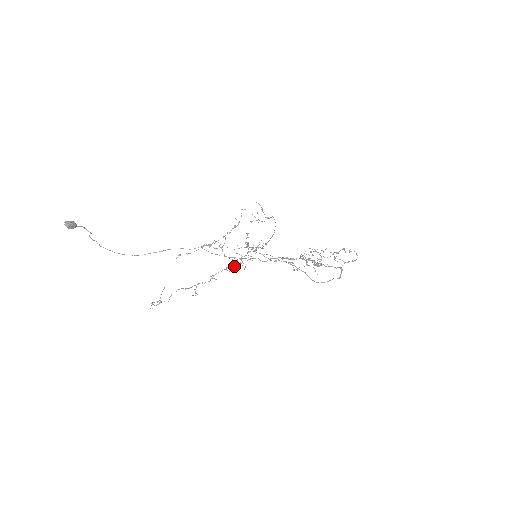
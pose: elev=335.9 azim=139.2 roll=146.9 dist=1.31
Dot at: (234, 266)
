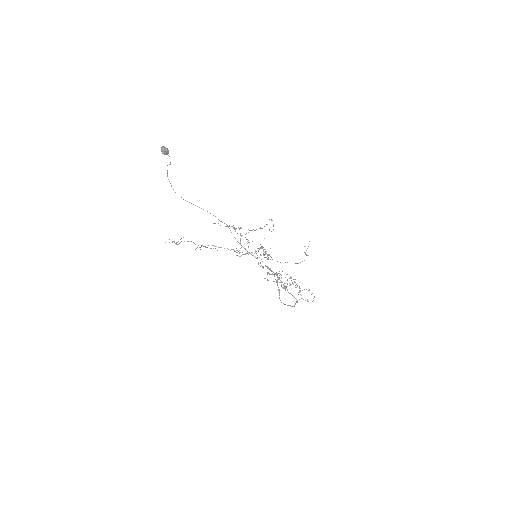
Dot at: occluded
